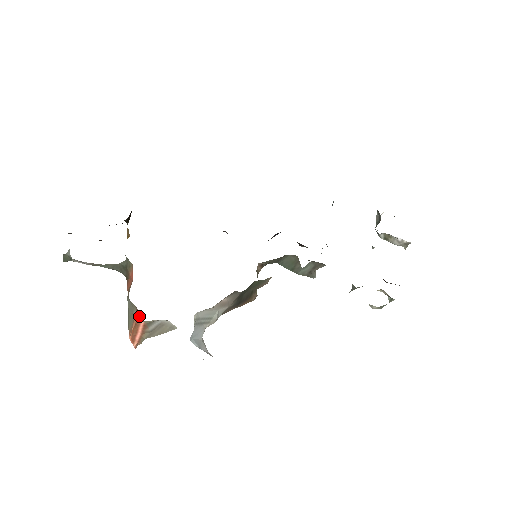
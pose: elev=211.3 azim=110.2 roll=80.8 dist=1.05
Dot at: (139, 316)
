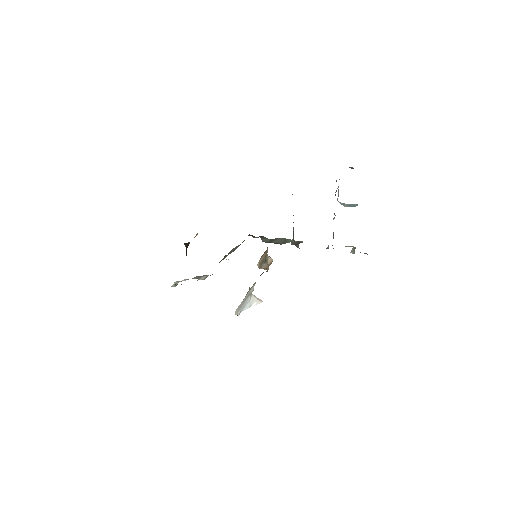
Dot at: occluded
